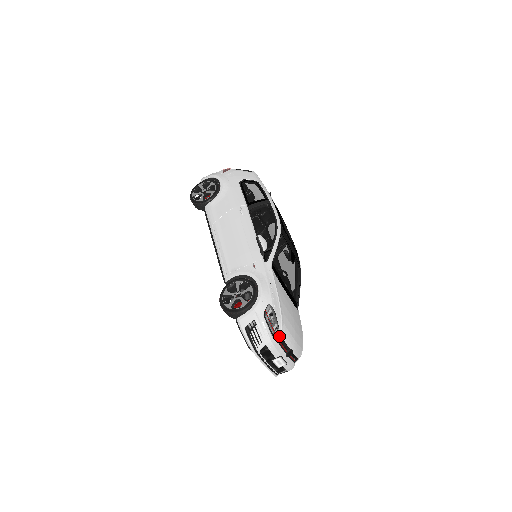
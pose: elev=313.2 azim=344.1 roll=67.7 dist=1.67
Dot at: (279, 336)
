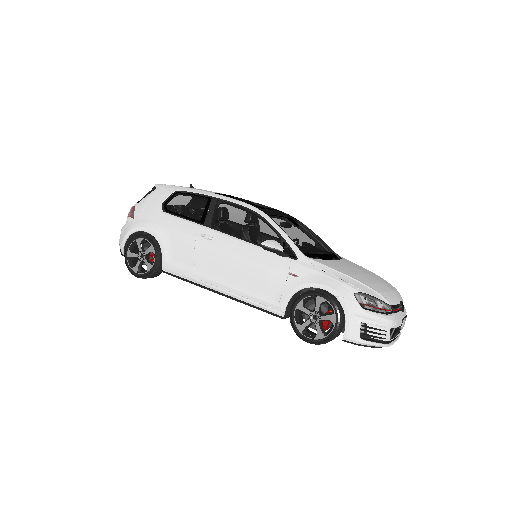
Dot at: (390, 308)
